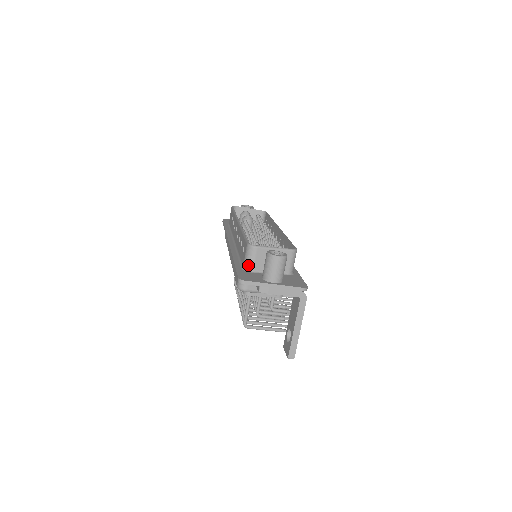
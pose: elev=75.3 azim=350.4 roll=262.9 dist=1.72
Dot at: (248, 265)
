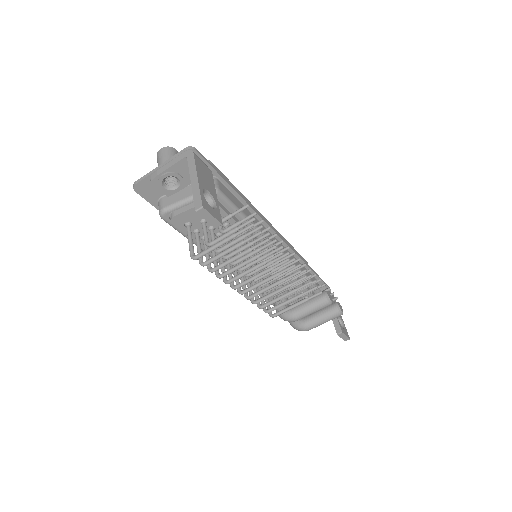
Dot at: occluded
